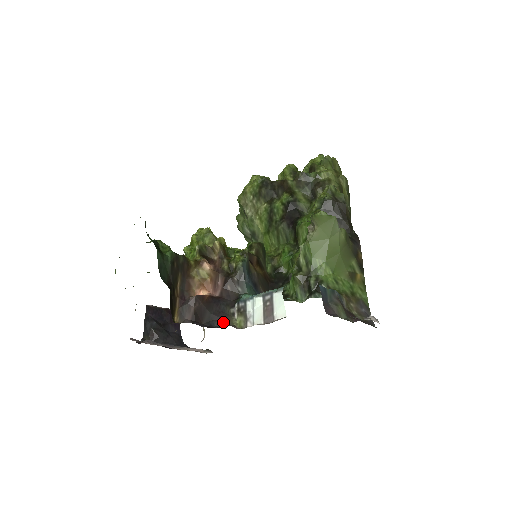
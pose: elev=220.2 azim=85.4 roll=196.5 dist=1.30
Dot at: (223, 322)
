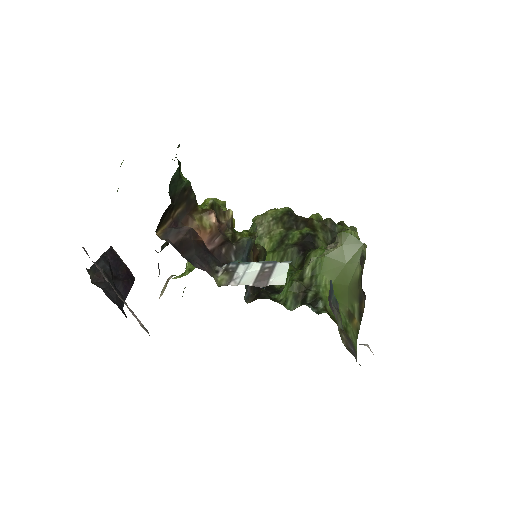
Dot at: (204, 268)
